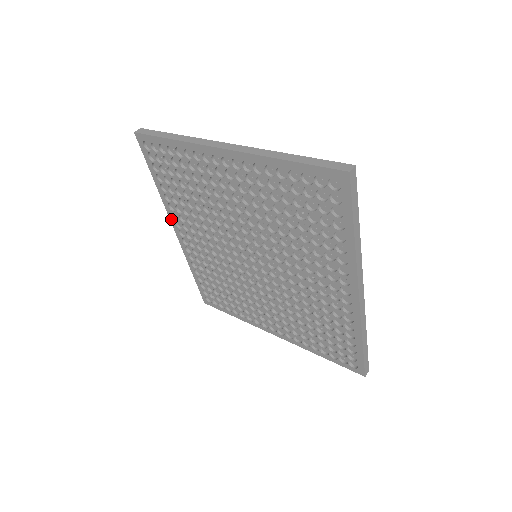
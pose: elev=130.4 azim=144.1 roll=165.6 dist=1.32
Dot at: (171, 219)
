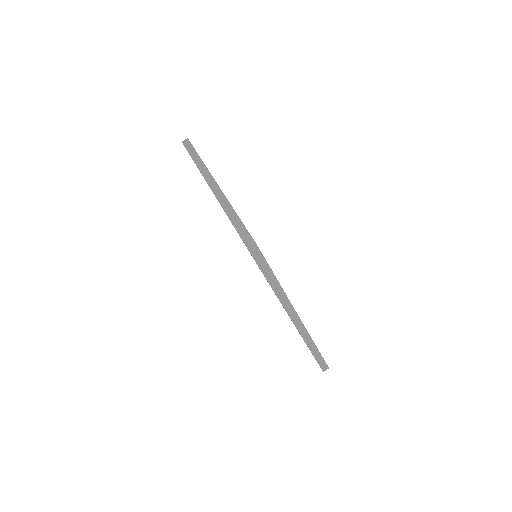
Dot at: occluded
